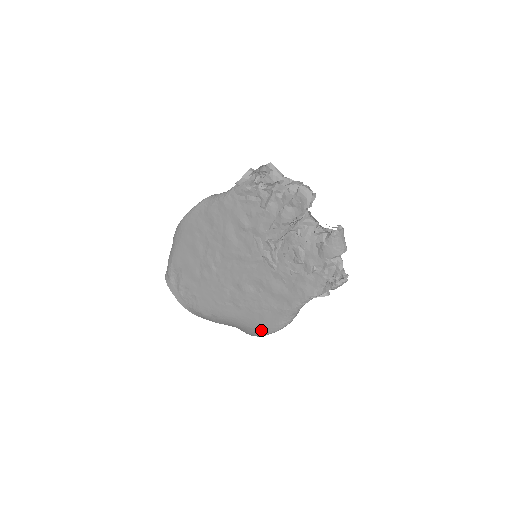
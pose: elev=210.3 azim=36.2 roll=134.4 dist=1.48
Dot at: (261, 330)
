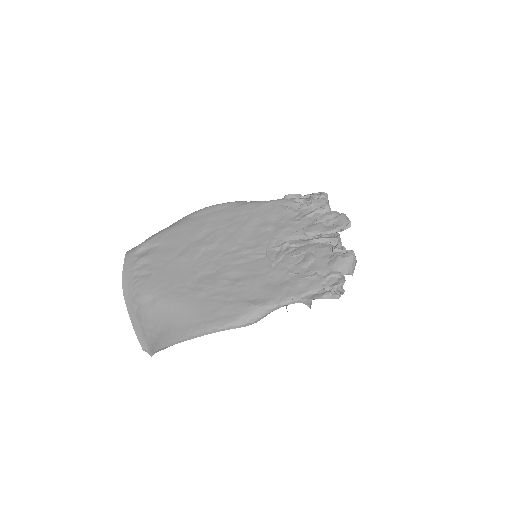
Dot at: (205, 323)
